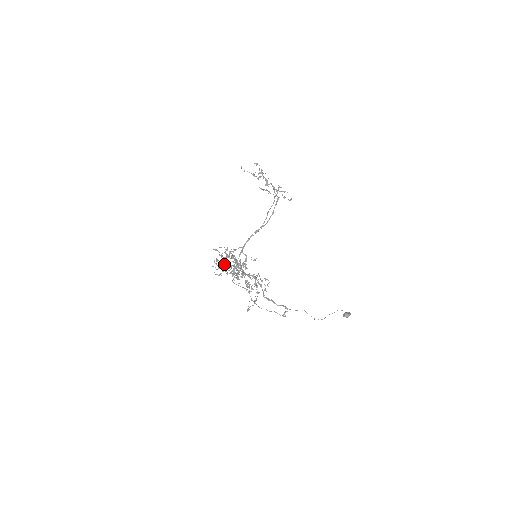
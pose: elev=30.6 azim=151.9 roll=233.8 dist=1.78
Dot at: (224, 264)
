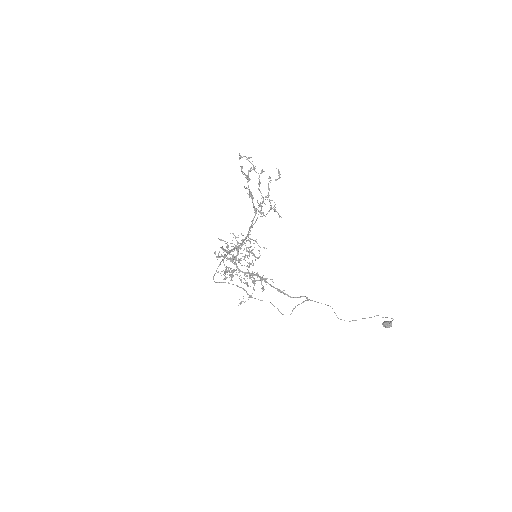
Dot at: occluded
